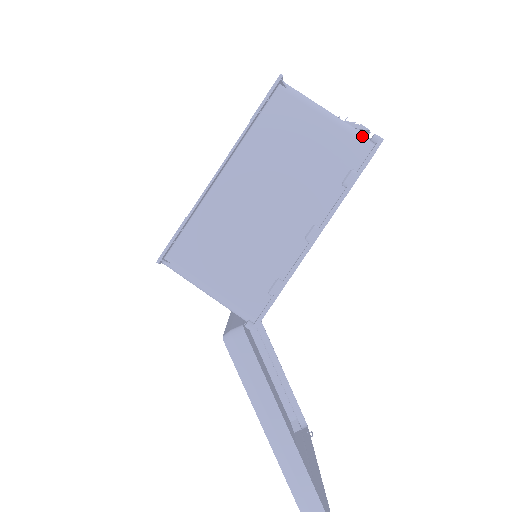
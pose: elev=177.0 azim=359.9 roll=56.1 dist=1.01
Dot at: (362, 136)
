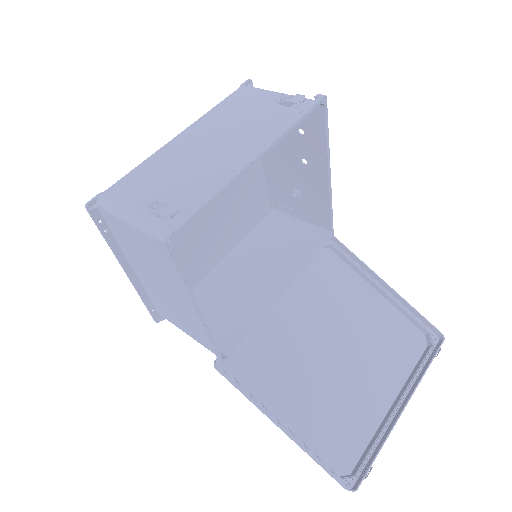
Dot at: (157, 236)
